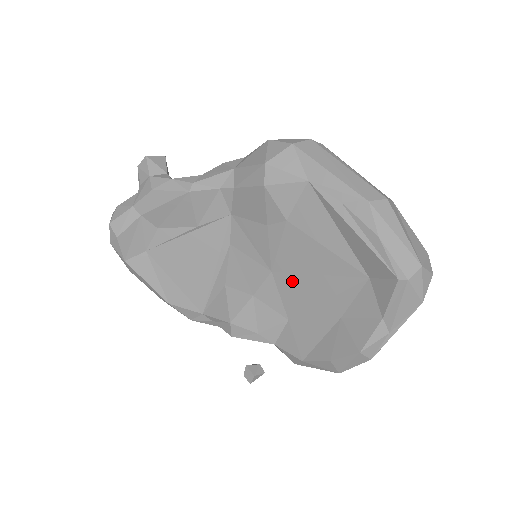
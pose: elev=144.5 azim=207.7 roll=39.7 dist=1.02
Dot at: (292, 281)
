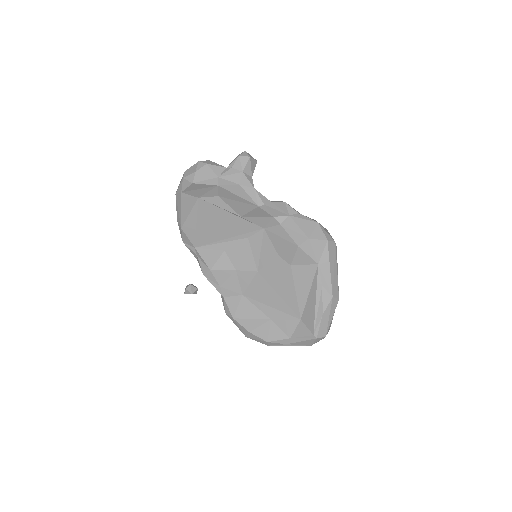
Dot at: (264, 285)
